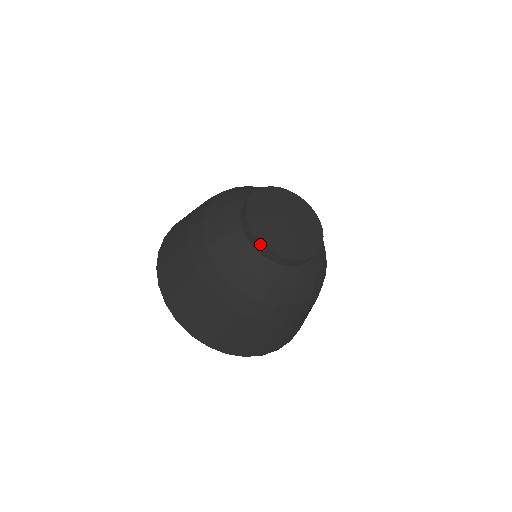
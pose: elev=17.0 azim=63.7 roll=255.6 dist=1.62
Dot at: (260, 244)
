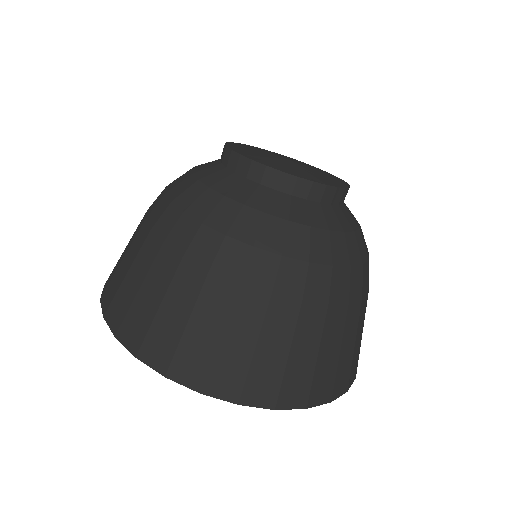
Dot at: (256, 165)
